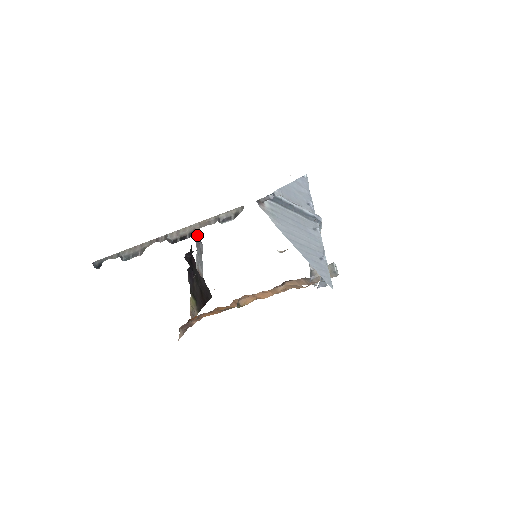
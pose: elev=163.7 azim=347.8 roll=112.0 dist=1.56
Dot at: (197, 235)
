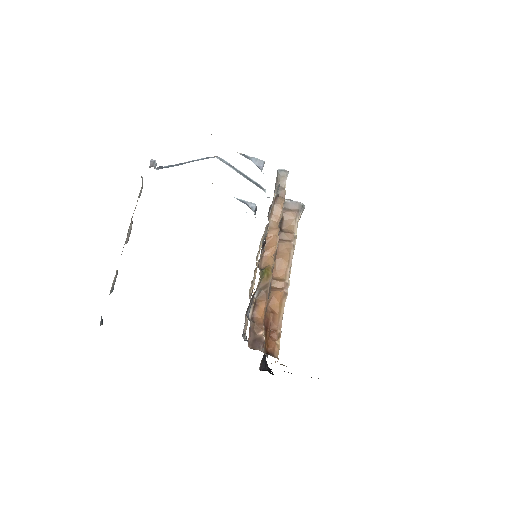
Dot at: occluded
